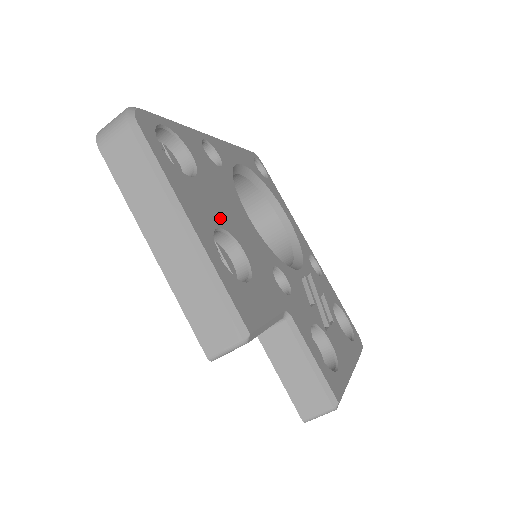
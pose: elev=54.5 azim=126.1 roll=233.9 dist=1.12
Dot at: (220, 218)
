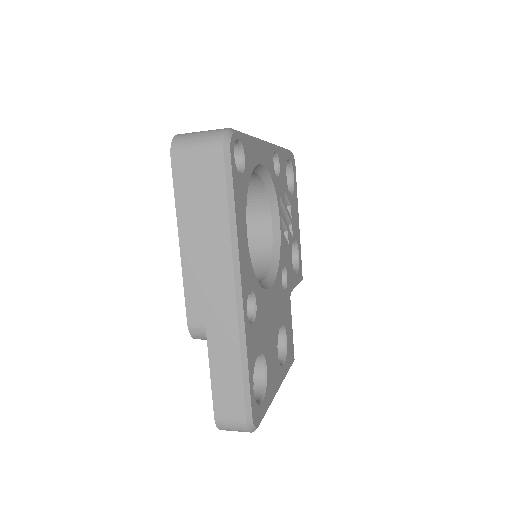
Dot at: (275, 345)
